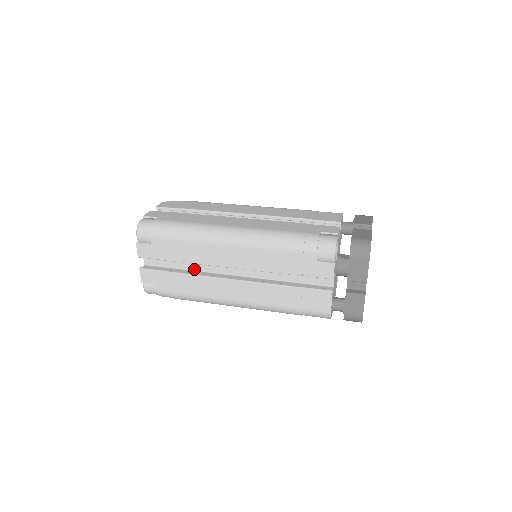
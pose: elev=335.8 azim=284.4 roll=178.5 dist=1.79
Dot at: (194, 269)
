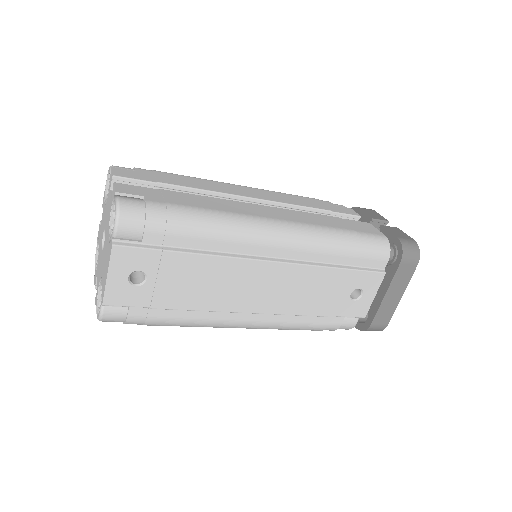
Dot at: occluded
